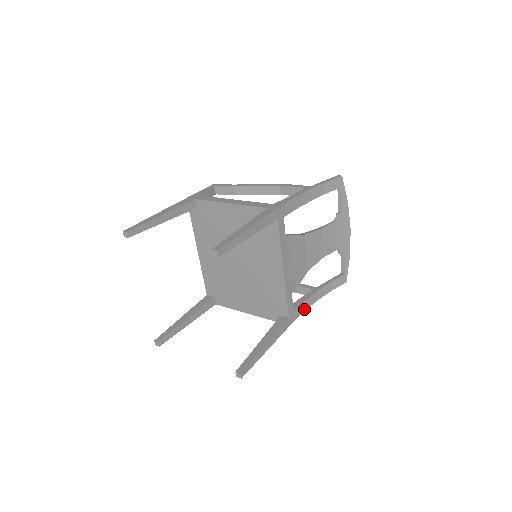
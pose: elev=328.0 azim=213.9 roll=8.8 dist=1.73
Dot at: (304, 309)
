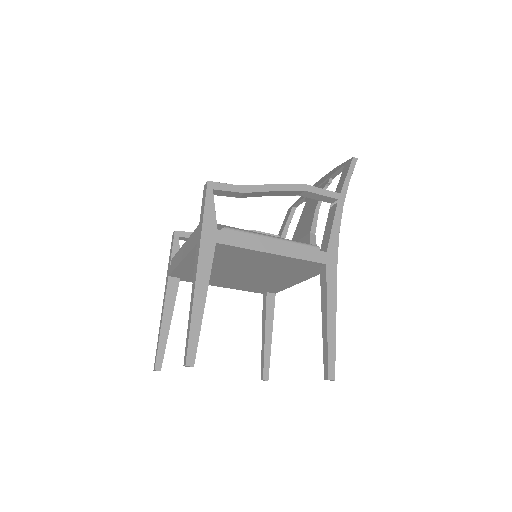
Dot at: occluded
